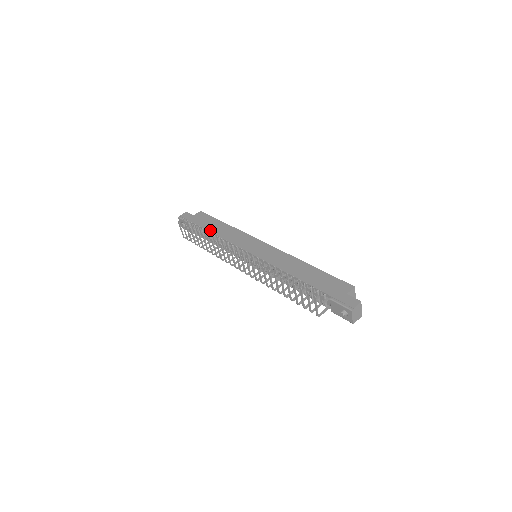
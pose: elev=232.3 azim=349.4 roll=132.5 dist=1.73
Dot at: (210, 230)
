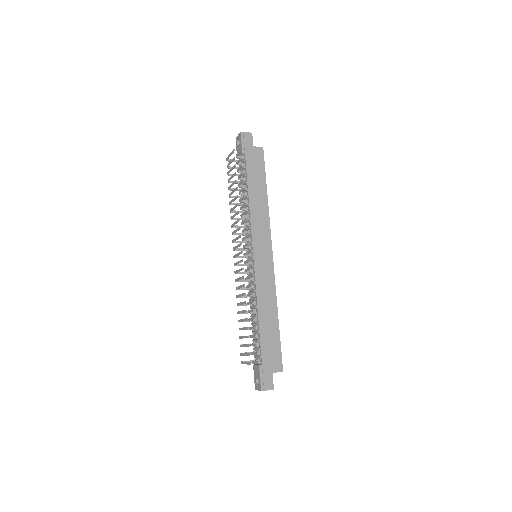
Dot at: (250, 186)
